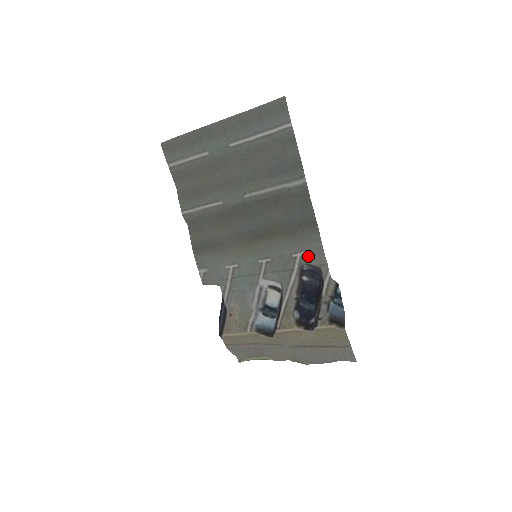
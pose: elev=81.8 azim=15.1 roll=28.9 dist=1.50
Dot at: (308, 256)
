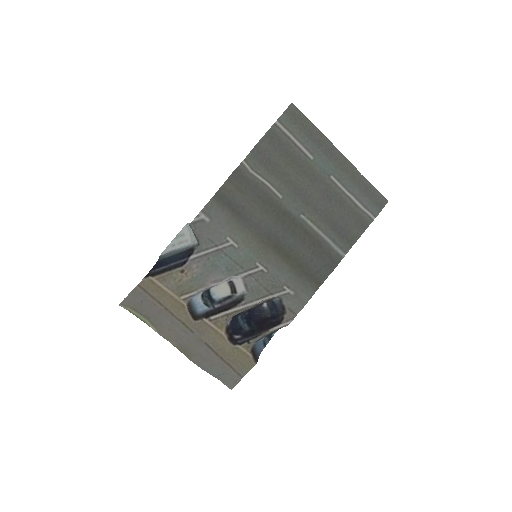
Dot at: (292, 297)
